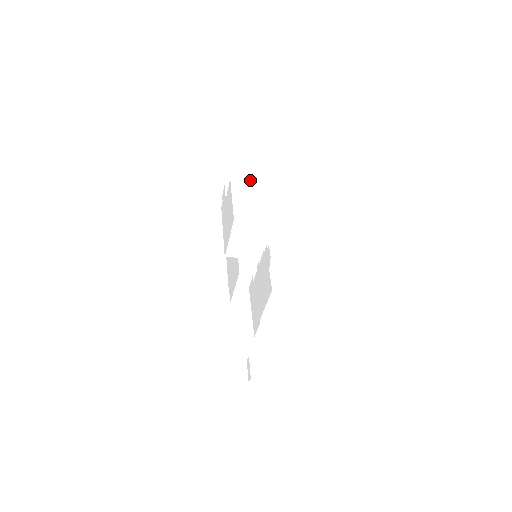
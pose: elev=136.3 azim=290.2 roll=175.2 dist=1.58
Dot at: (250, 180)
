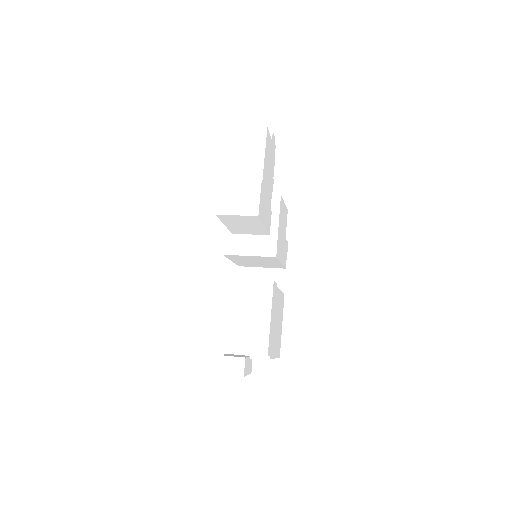
Dot at: occluded
